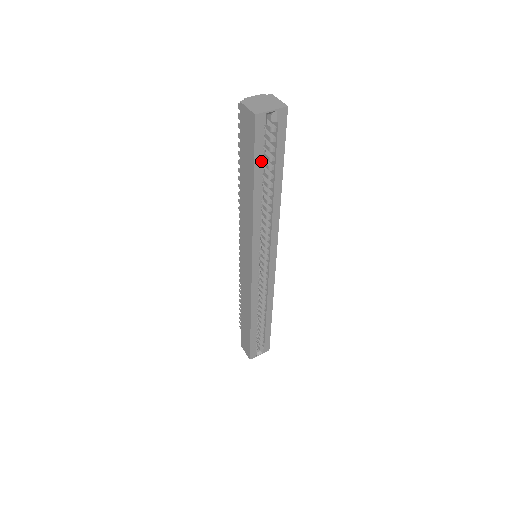
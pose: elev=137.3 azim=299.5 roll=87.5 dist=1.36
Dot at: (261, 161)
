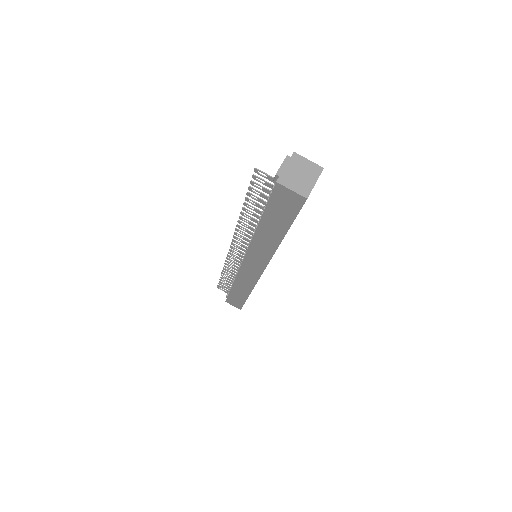
Dot at: occluded
